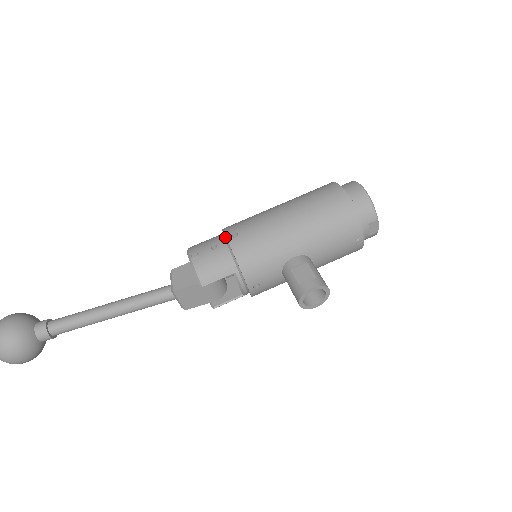
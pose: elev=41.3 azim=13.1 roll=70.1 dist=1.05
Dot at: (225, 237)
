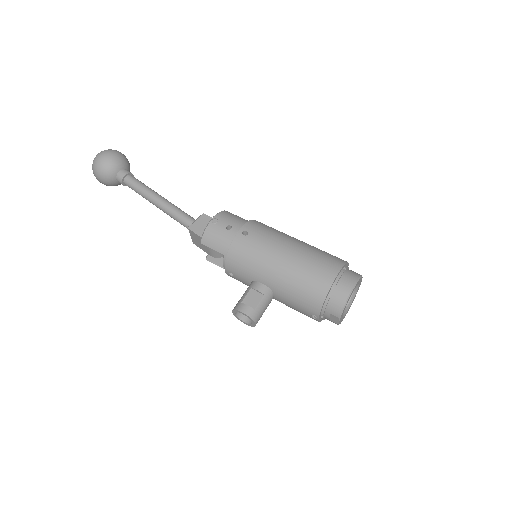
Dot at: (244, 227)
